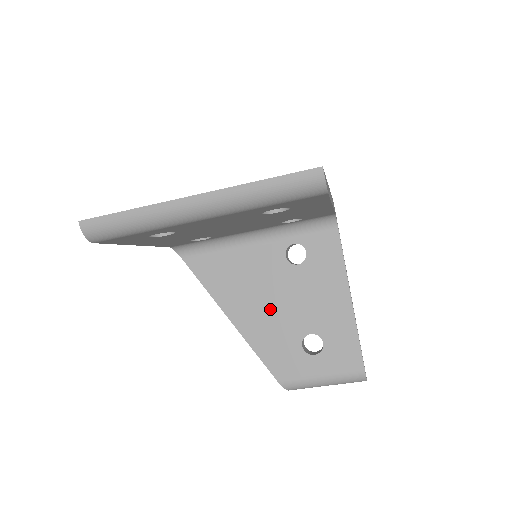
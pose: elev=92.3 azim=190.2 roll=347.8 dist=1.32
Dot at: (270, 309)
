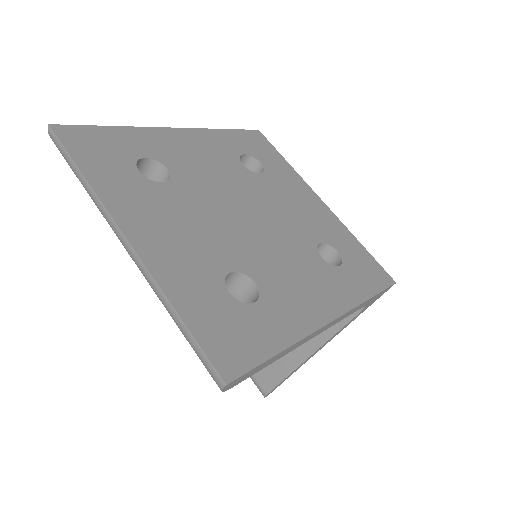
Dot at: occluded
